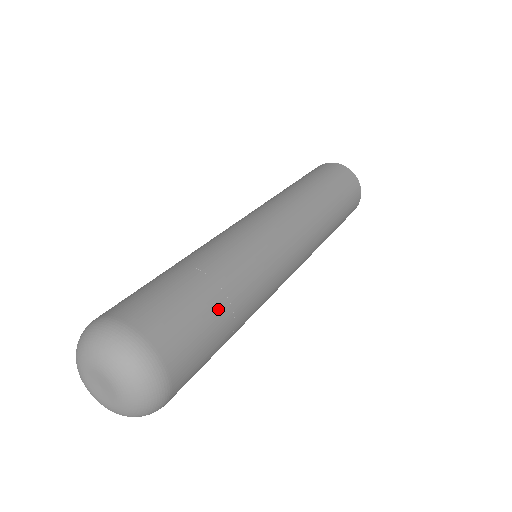
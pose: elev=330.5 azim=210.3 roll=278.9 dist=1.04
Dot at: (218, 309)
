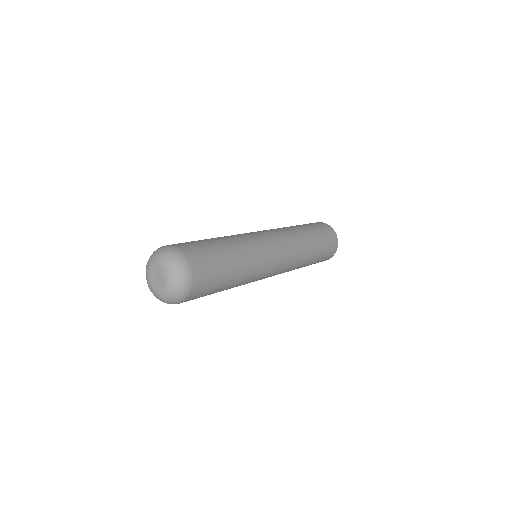
Dot at: (225, 283)
